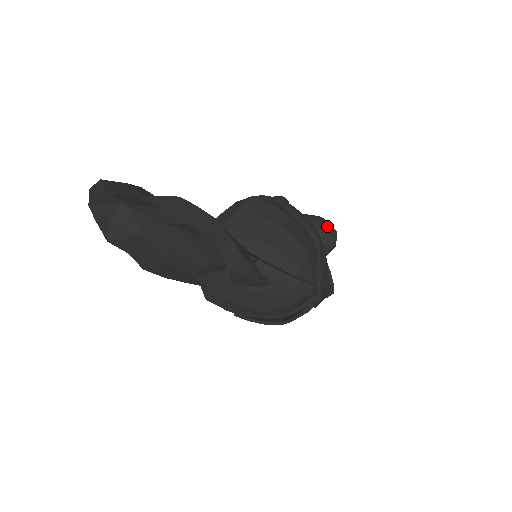
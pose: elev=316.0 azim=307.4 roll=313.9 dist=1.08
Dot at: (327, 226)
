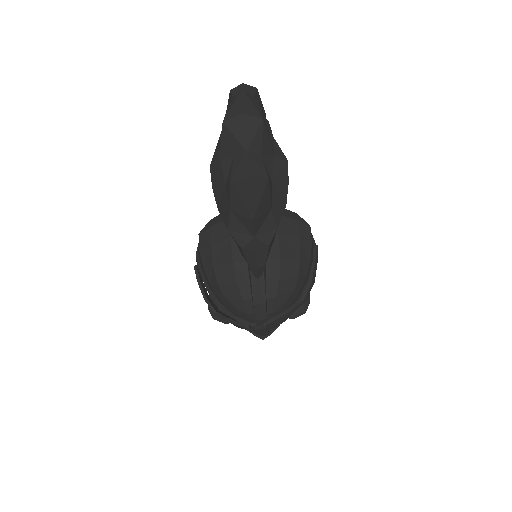
Dot at: (306, 302)
